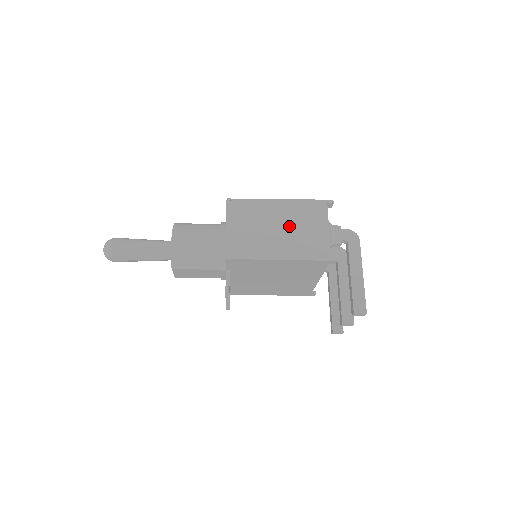
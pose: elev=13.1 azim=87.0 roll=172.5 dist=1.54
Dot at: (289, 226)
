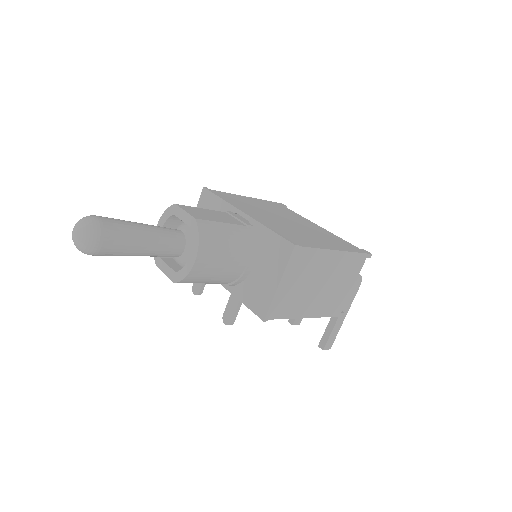
Dot at: (329, 282)
